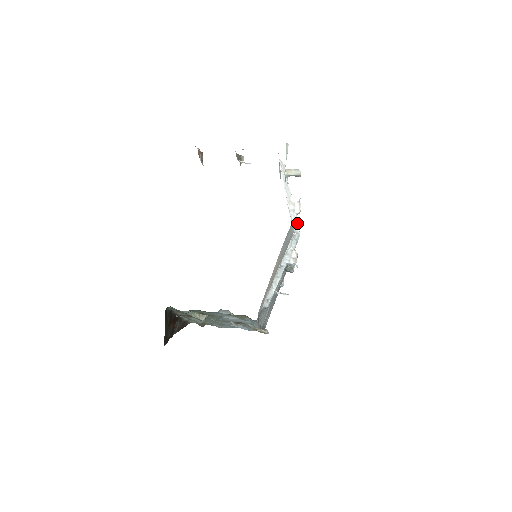
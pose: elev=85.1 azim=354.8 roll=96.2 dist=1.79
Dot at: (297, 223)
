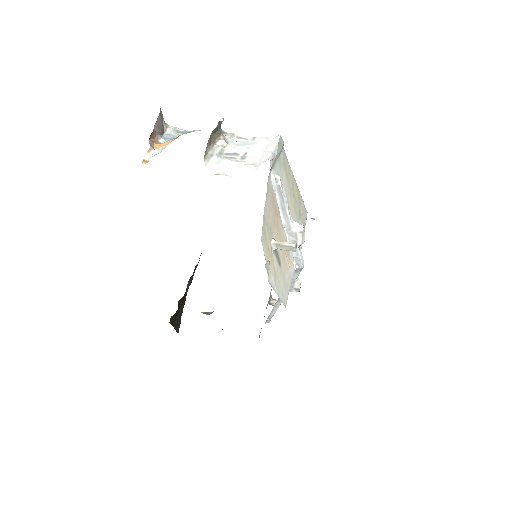
Dot at: (300, 256)
